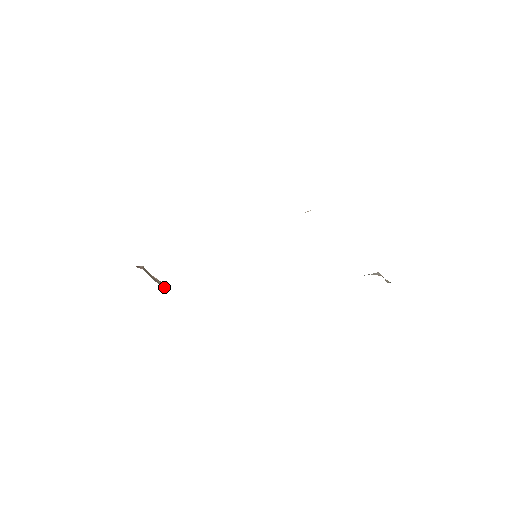
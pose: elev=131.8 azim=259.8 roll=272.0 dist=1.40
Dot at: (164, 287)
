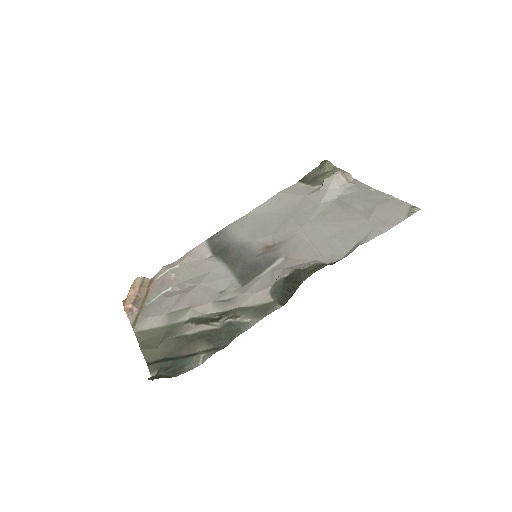
Dot at: (144, 283)
